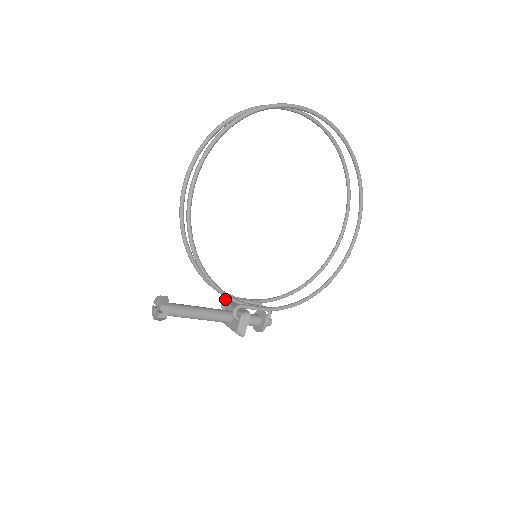
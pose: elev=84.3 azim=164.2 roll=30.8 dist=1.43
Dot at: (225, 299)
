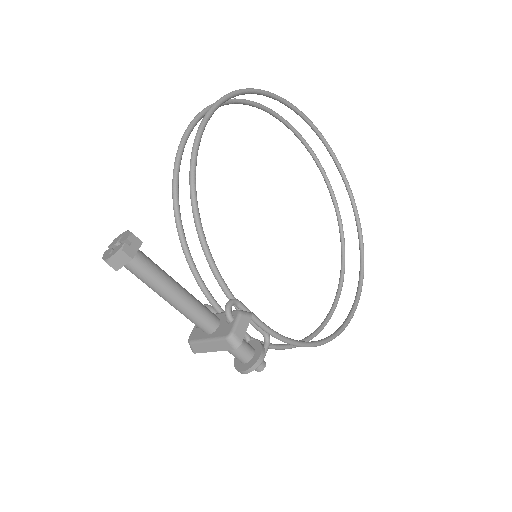
Dot at: (205, 305)
